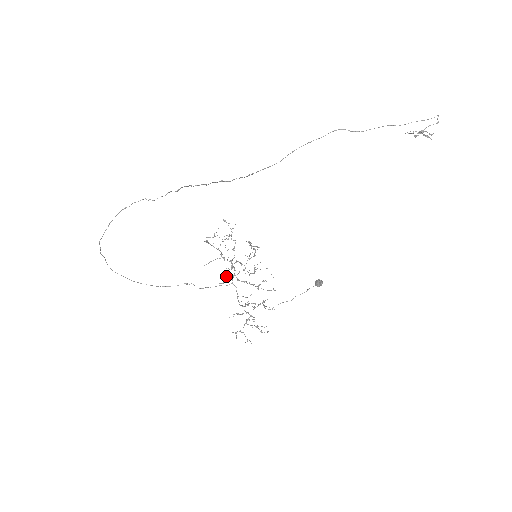
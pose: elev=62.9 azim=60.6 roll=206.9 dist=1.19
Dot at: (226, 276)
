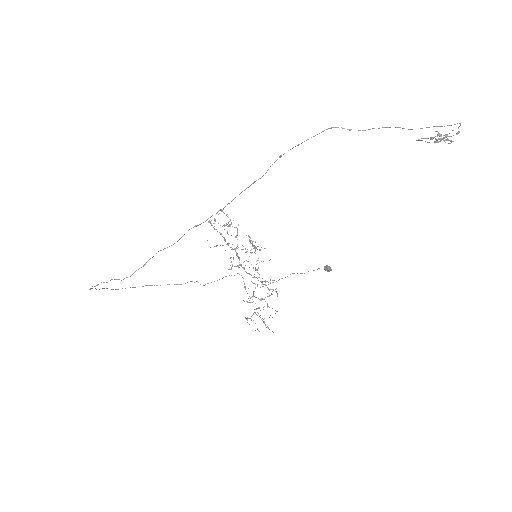
Dot at: (232, 264)
